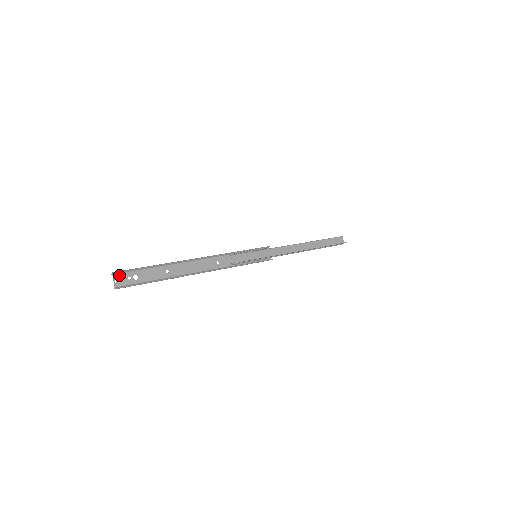
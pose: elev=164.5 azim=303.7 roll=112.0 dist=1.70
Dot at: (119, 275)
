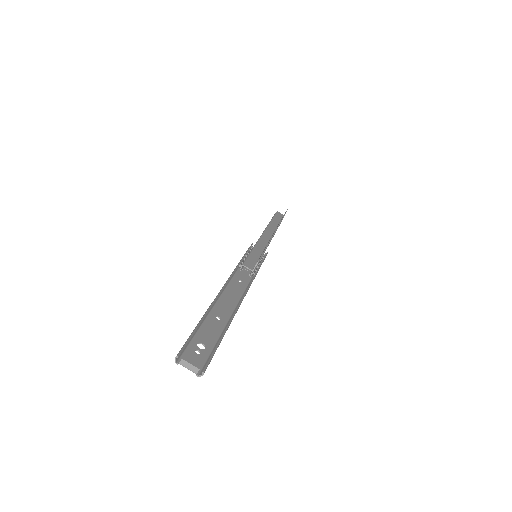
Dot at: (184, 357)
